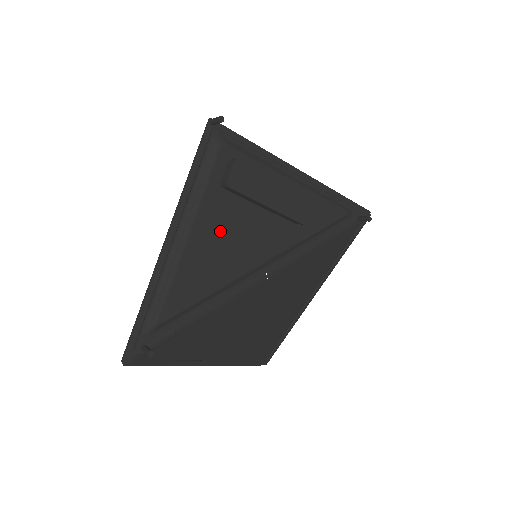
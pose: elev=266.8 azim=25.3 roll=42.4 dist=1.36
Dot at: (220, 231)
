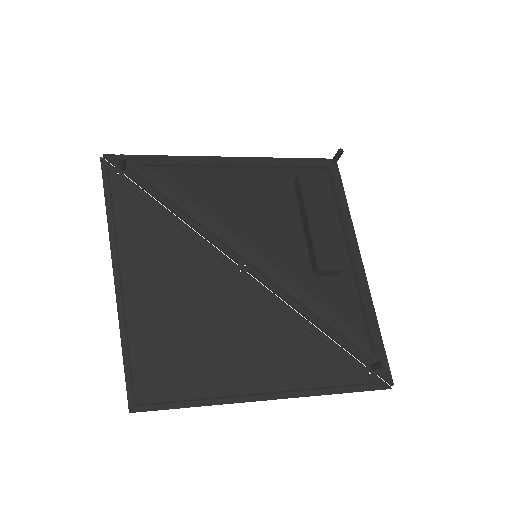
Dot at: (258, 195)
